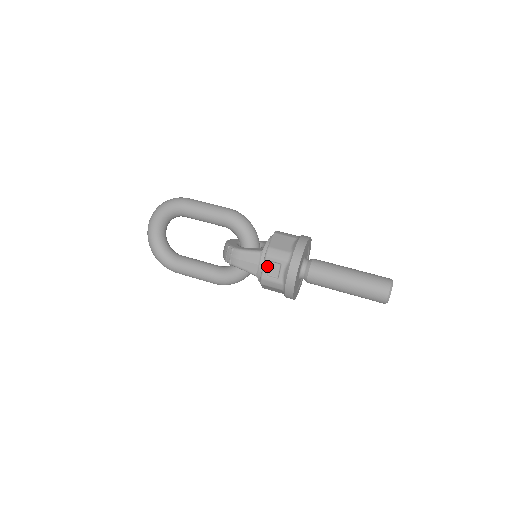
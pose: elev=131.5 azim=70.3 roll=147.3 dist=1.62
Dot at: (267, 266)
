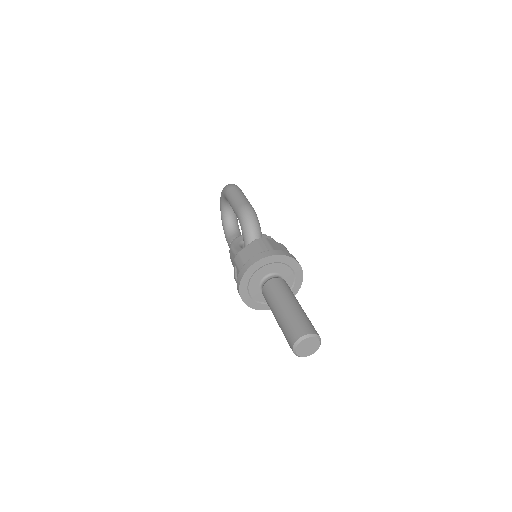
Dot at: (235, 269)
